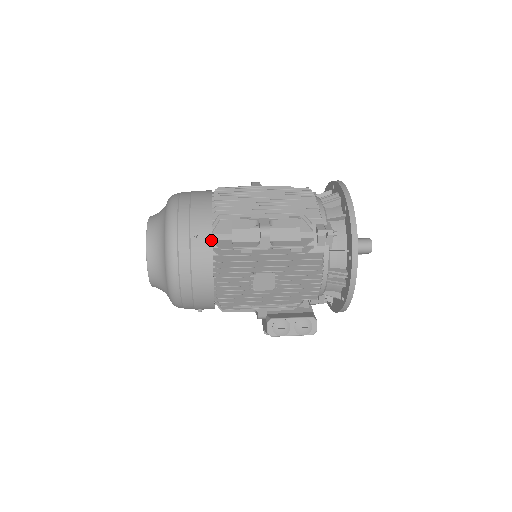
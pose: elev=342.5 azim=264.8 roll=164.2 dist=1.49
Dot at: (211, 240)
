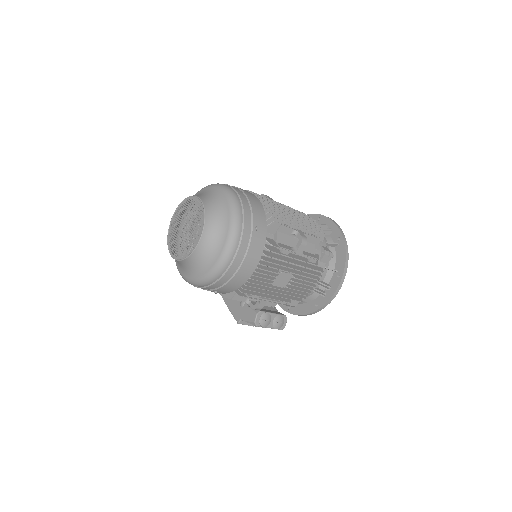
Dot at: (265, 236)
